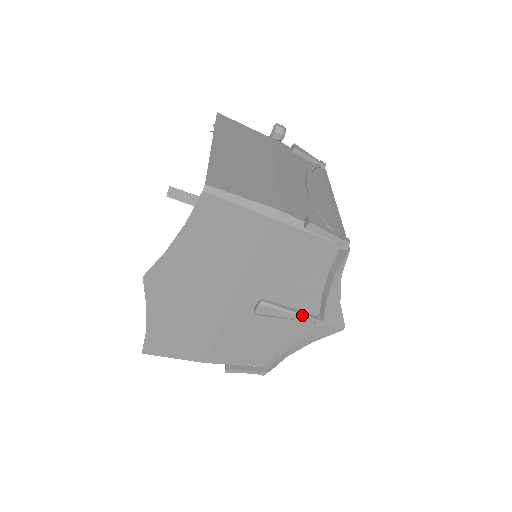
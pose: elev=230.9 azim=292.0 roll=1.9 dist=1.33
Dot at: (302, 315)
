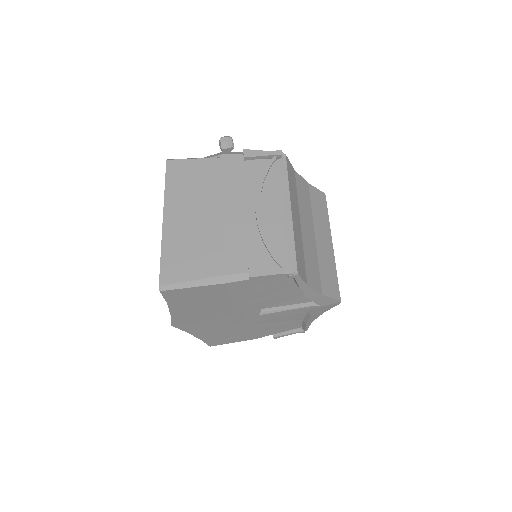
Dot at: (298, 308)
